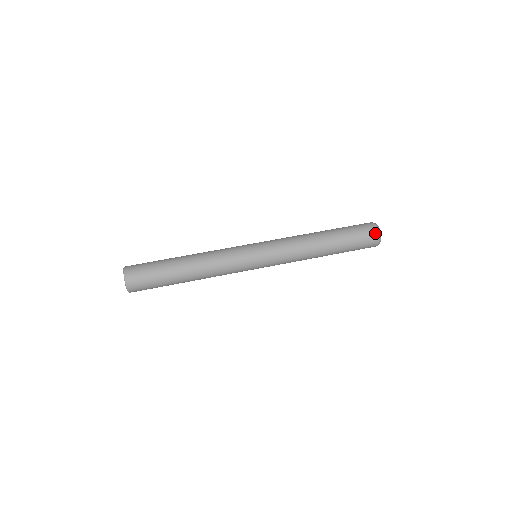
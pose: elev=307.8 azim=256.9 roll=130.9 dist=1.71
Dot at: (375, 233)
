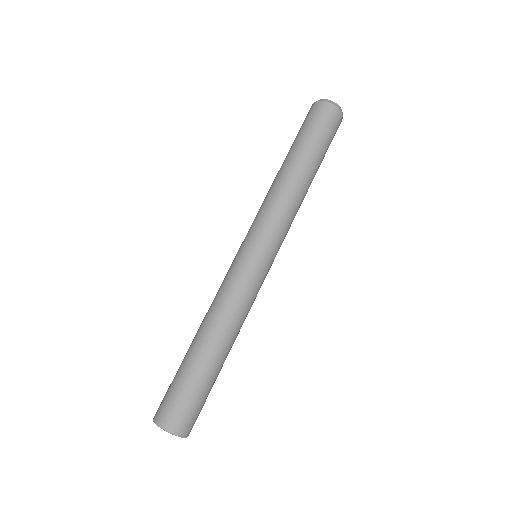
Dot at: (341, 119)
